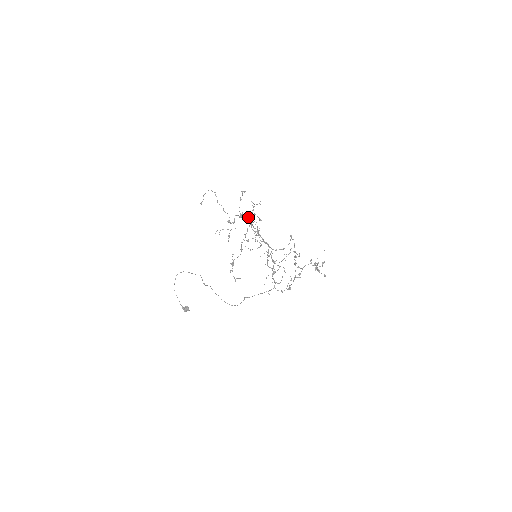
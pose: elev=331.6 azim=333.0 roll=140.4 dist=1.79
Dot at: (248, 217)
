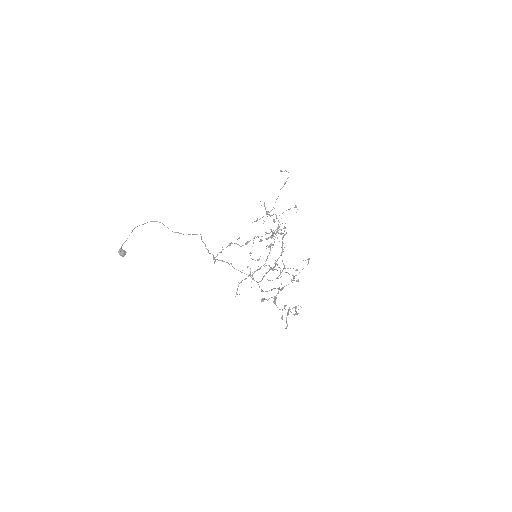
Dot at: (279, 226)
